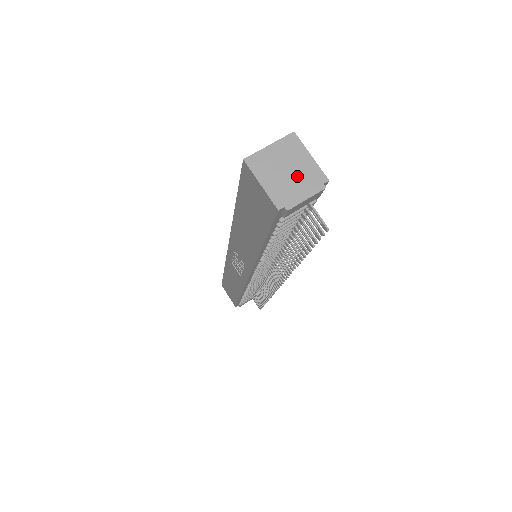
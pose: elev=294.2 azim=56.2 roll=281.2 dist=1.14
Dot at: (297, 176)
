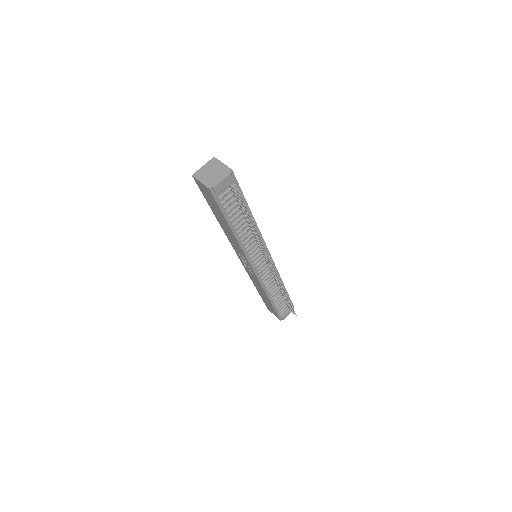
Dot at: (217, 173)
